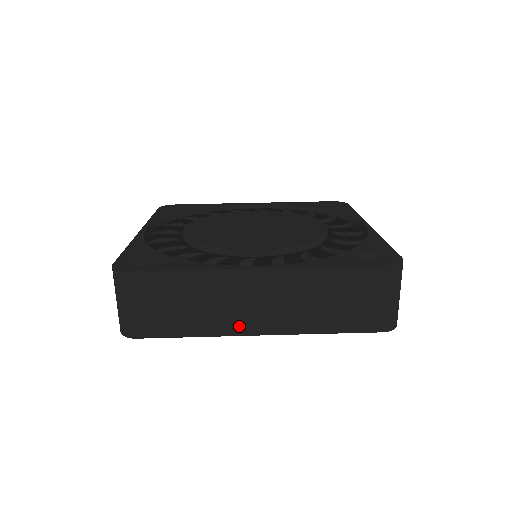
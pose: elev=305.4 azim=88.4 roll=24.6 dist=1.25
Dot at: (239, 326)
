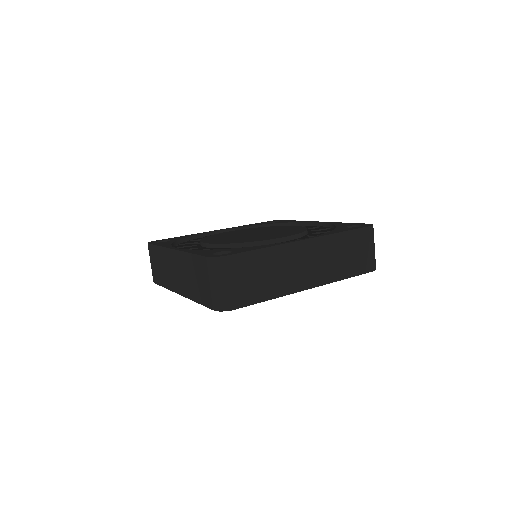
Dot at: (298, 284)
